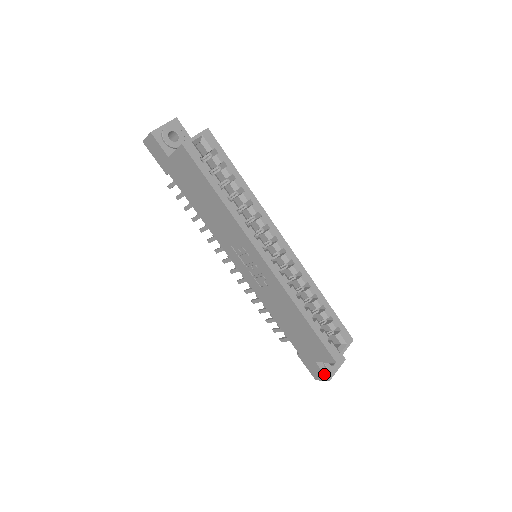
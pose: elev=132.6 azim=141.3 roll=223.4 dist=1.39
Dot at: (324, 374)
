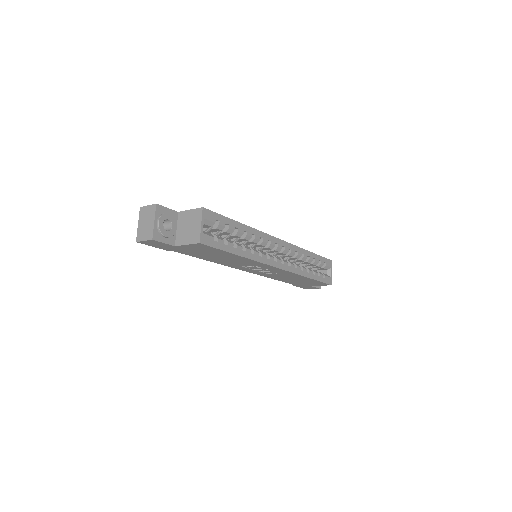
Dot at: (317, 288)
